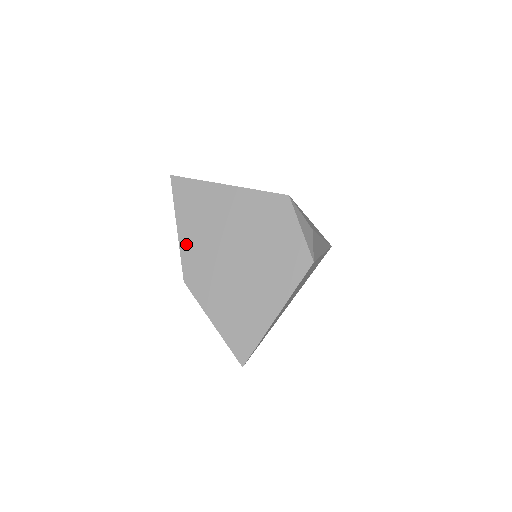
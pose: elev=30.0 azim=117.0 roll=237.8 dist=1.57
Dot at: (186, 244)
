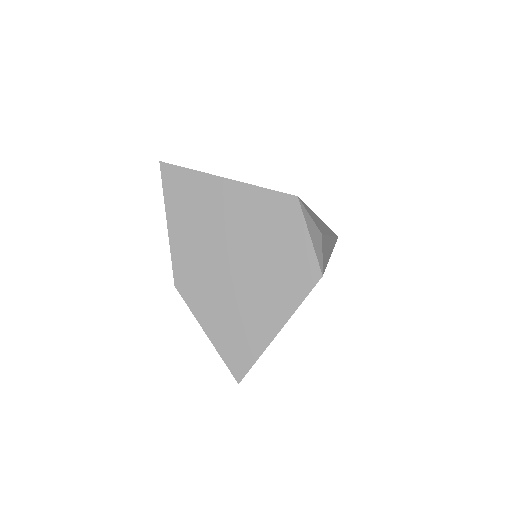
Dot at: (177, 243)
